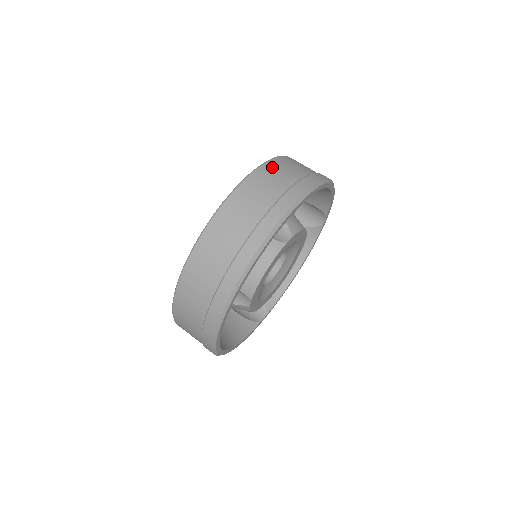
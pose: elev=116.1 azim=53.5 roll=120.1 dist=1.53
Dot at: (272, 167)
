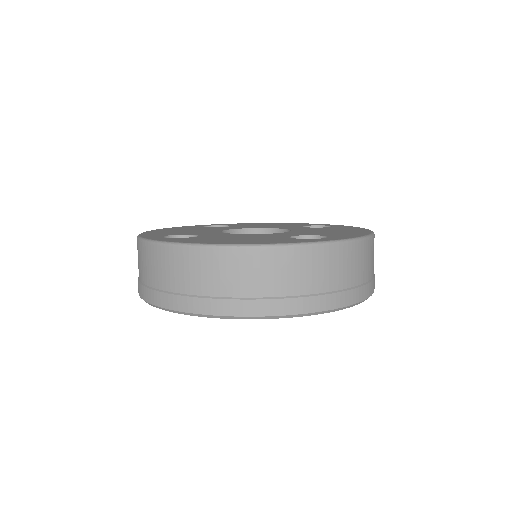
Dot at: (351, 252)
